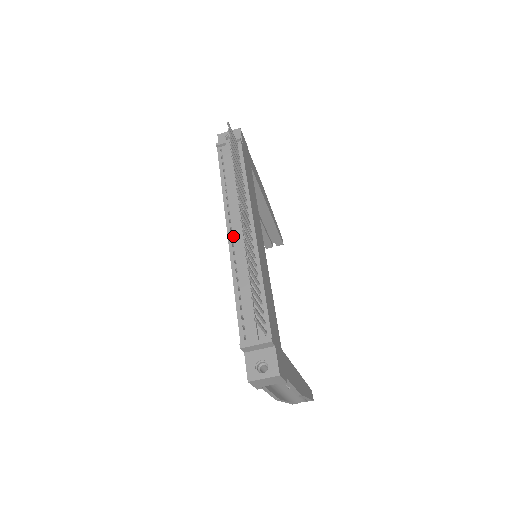
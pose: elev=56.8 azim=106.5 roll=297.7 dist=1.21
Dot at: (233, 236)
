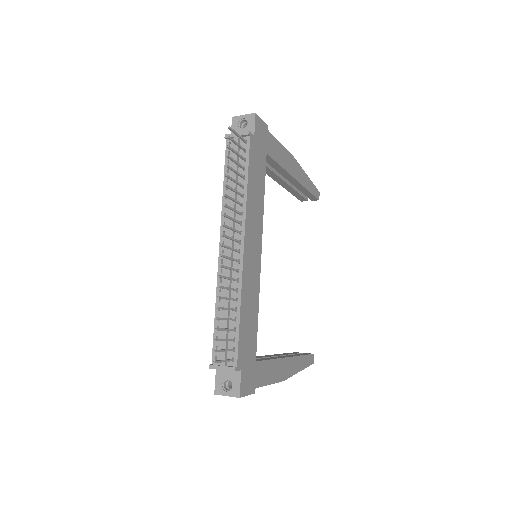
Dot at: (223, 252)
